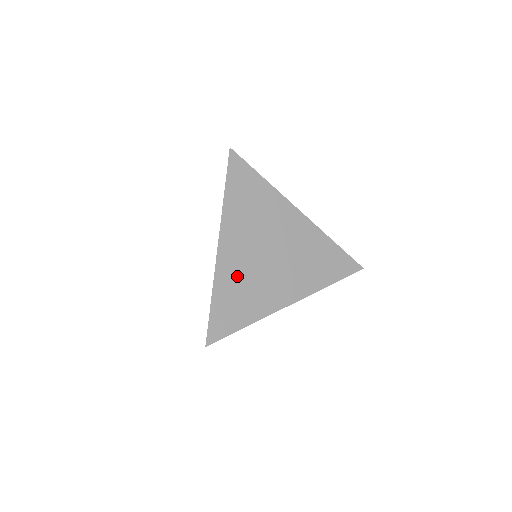
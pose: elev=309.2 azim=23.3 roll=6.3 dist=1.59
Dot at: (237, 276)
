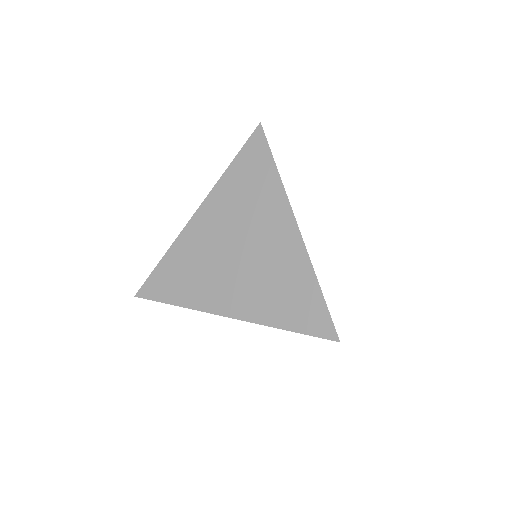
Dot at: (194, 253)
